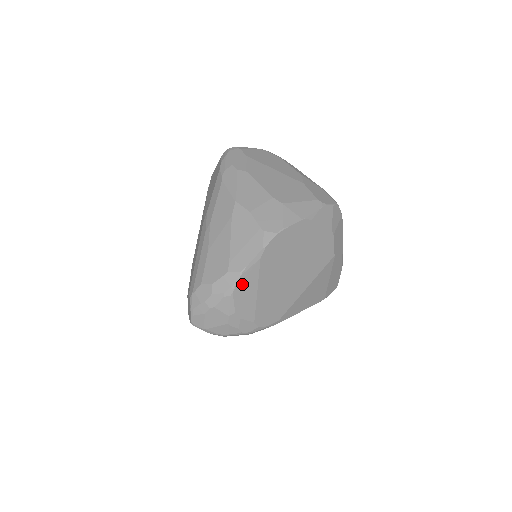
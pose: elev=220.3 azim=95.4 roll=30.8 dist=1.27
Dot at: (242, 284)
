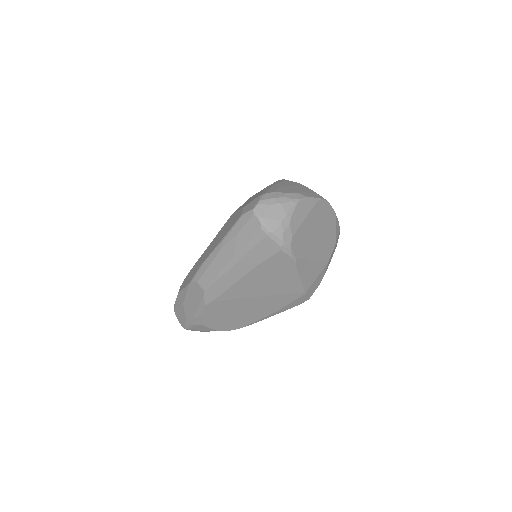
Dot at: (303, 204)
